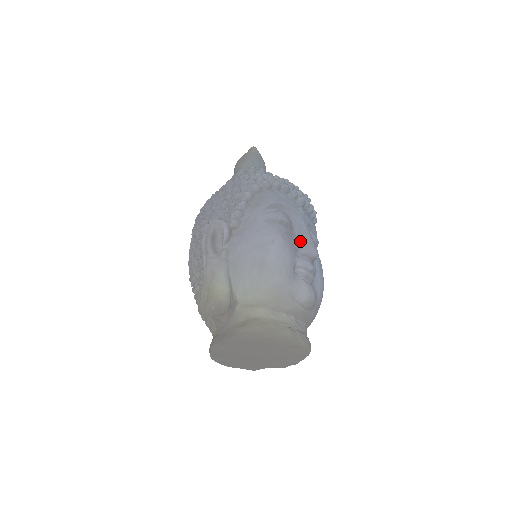
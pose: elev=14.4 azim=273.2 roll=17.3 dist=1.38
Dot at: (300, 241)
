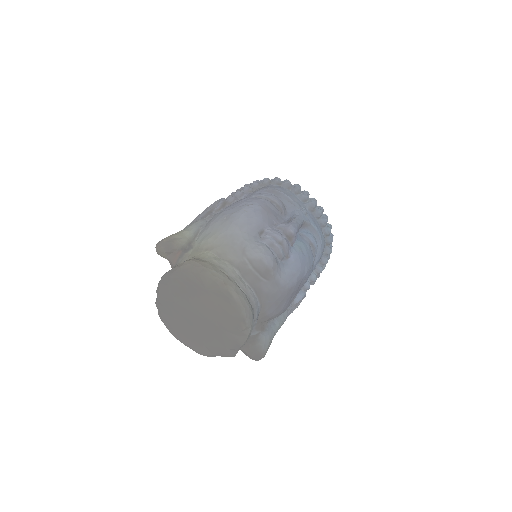
Dot at: (284, 222)
